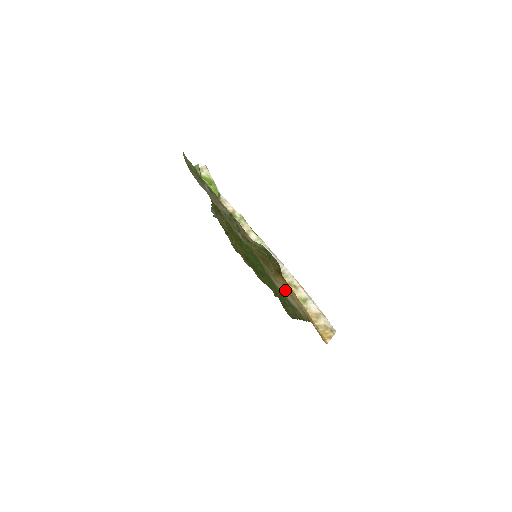
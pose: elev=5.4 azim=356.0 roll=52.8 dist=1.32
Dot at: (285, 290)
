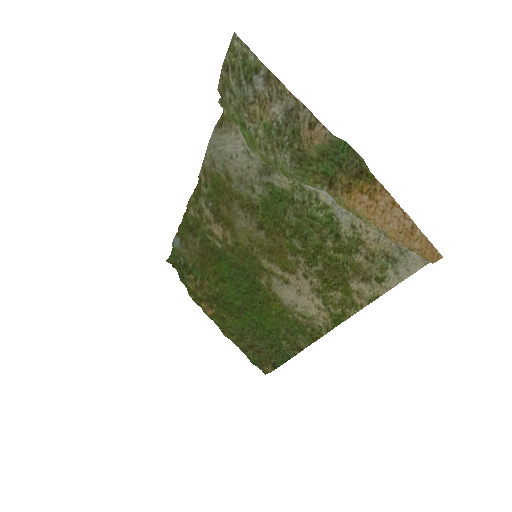
Dot at: (301, 288)
